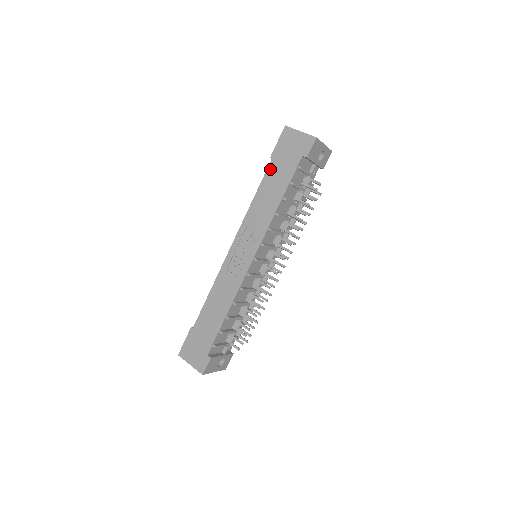
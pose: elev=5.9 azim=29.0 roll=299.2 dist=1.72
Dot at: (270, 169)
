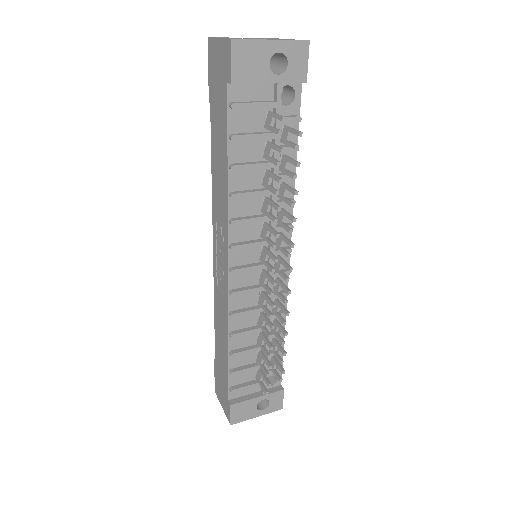
Dot at: (212, 121)
